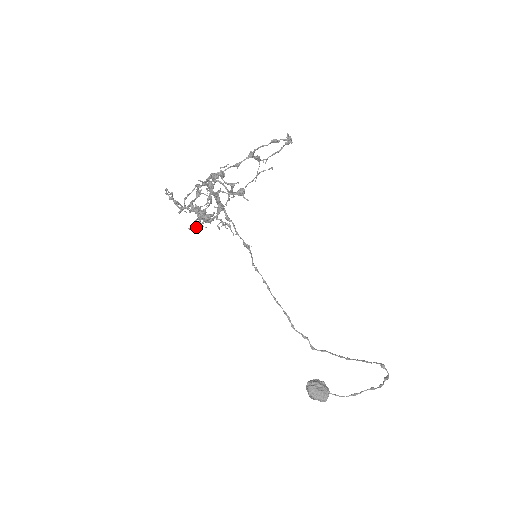
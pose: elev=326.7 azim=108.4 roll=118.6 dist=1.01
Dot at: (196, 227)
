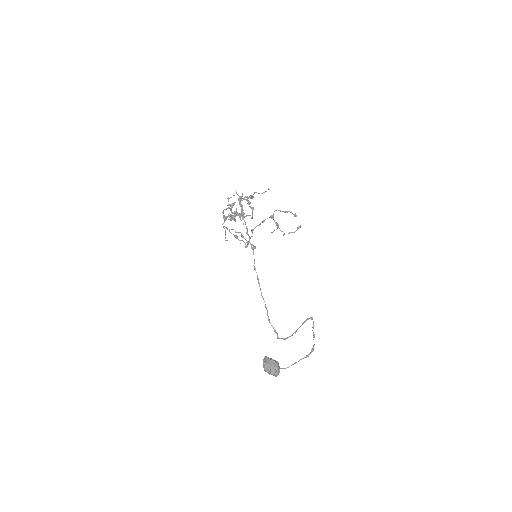
Dot at: (227, 217)
